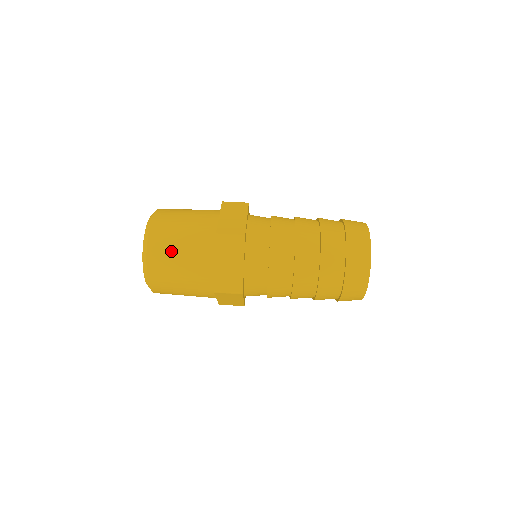
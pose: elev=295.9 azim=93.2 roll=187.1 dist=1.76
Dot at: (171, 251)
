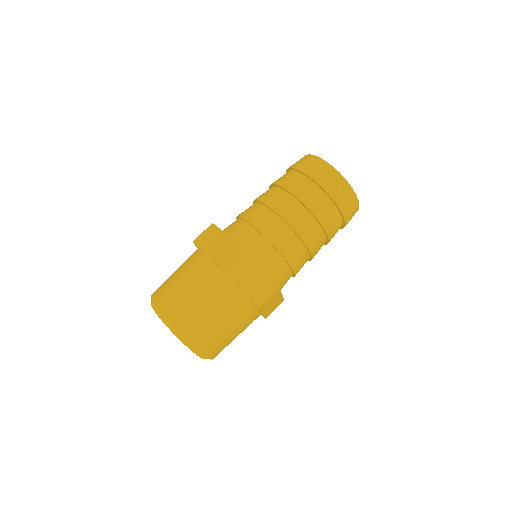
Dot at: (226, 341)
